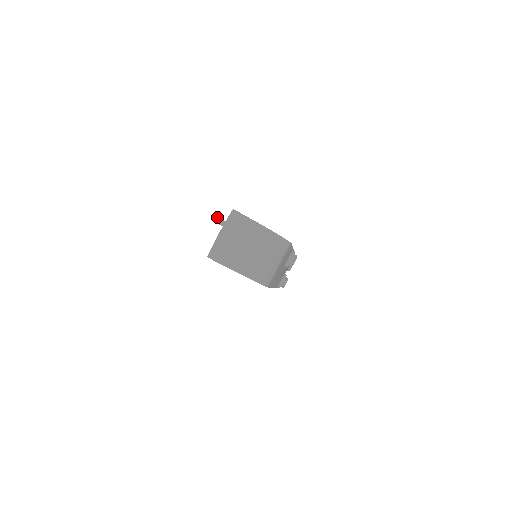
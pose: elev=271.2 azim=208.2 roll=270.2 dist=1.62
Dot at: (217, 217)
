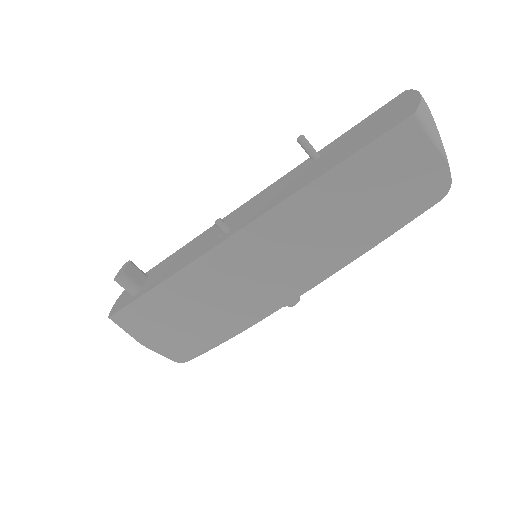
Dot at: (303, 136)
